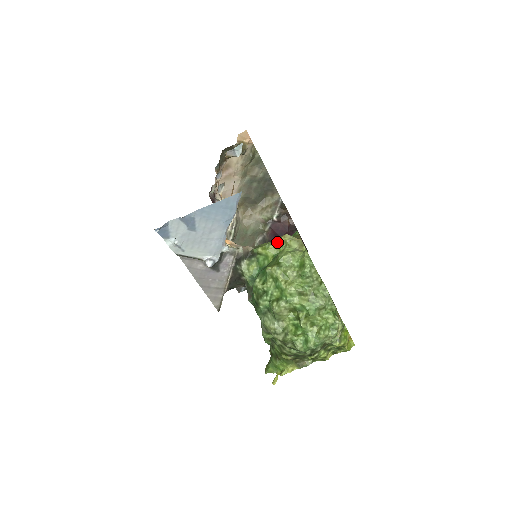
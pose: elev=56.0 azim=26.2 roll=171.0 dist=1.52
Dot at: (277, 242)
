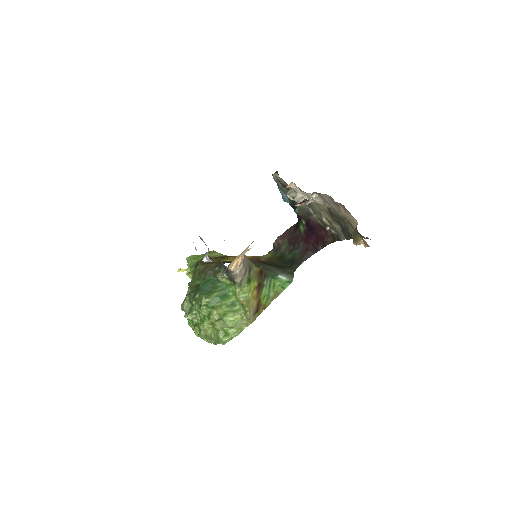
Dot at: (245, 306)
